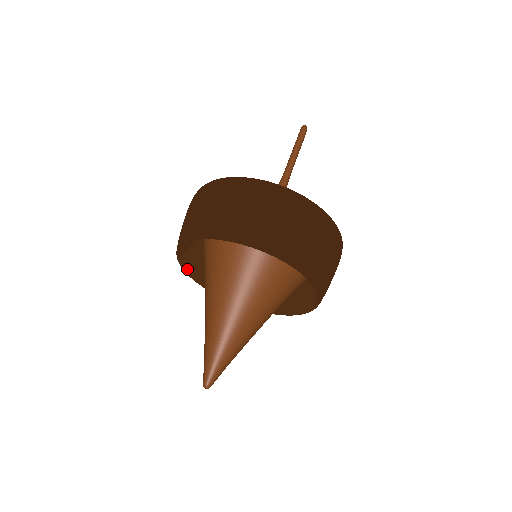
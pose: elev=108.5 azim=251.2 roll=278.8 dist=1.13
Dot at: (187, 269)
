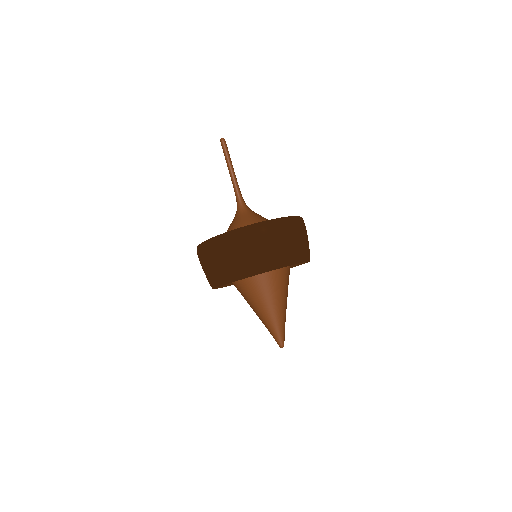
Dot at: occluded
